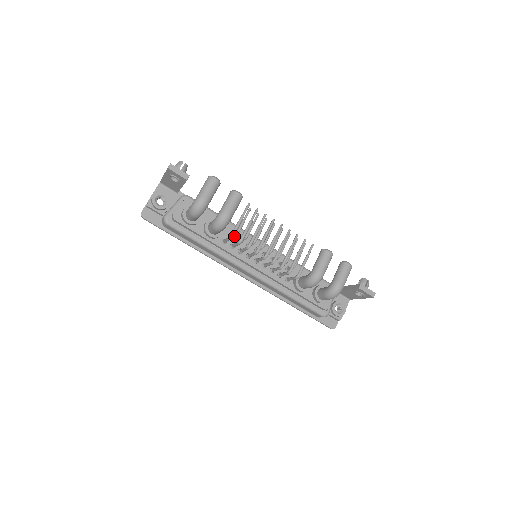
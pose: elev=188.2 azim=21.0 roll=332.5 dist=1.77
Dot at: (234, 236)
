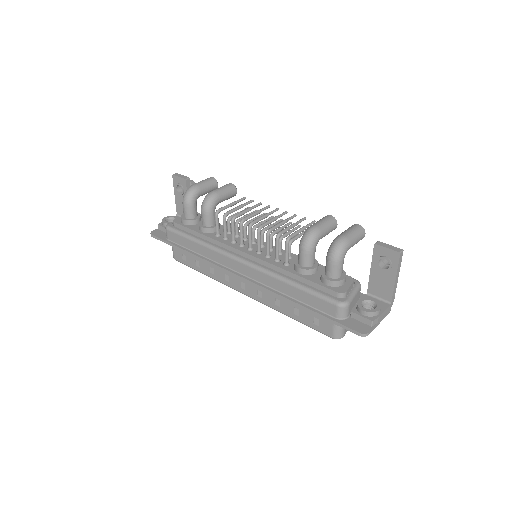
Dot at: (230, 232)
